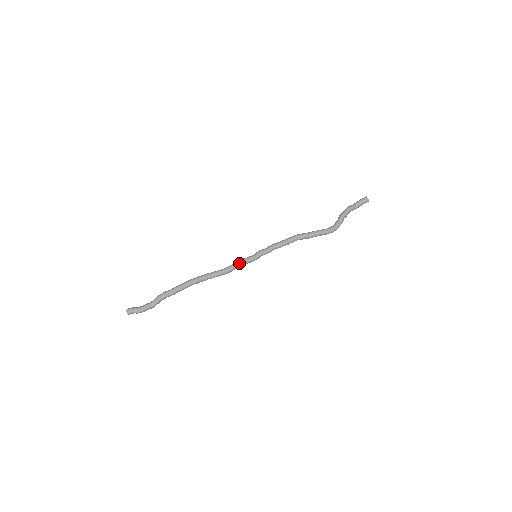
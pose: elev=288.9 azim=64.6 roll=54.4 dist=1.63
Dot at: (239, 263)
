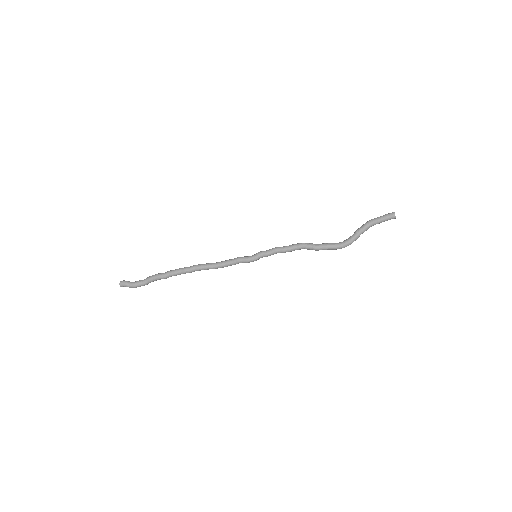
Dot at: (236, 262)
